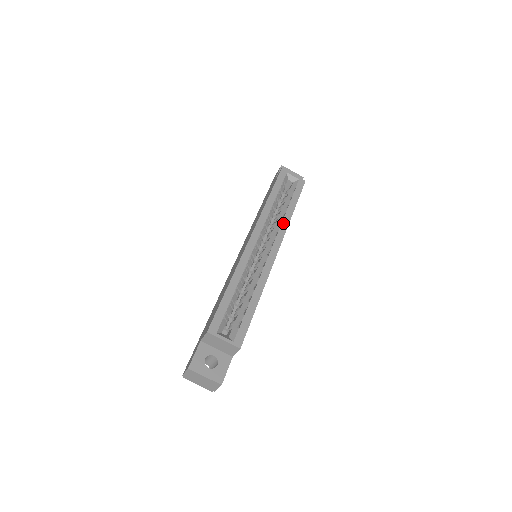
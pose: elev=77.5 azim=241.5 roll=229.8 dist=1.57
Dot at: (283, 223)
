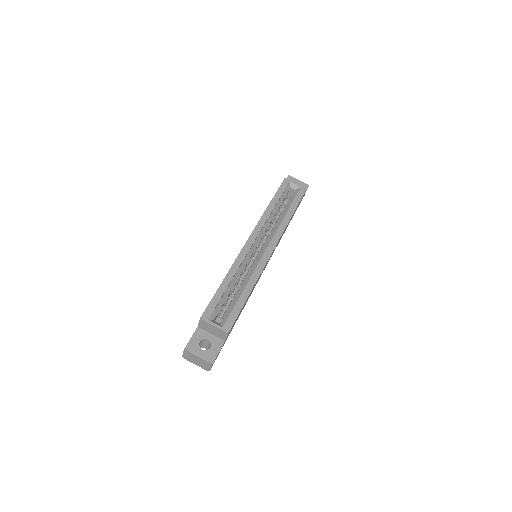
Dot at: (280, 226)
